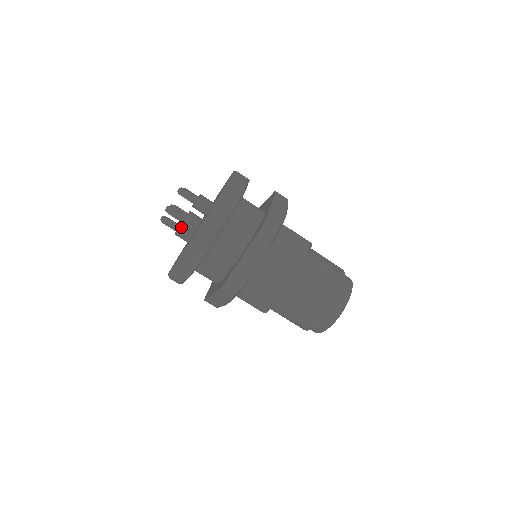
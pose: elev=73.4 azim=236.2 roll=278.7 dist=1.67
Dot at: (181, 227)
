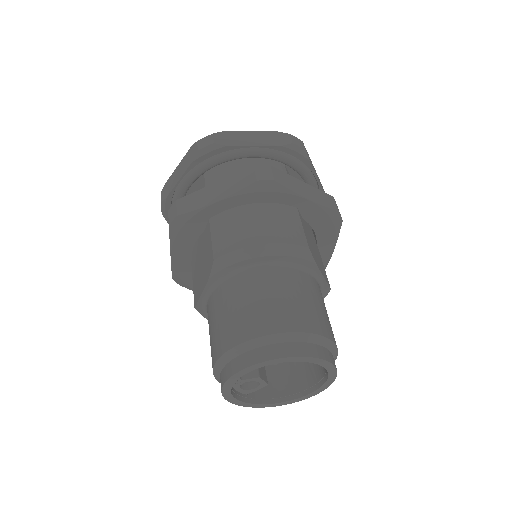
Dot at: occluded
